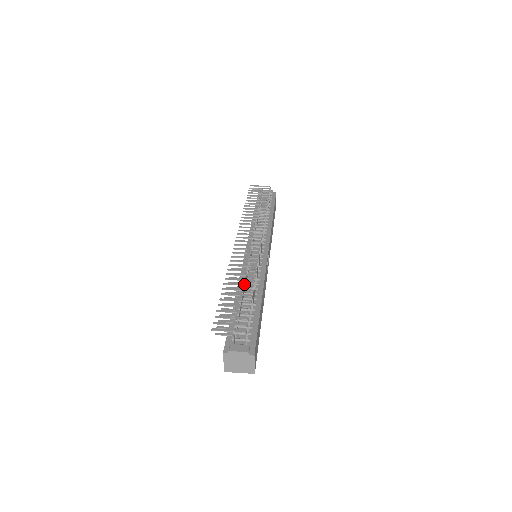
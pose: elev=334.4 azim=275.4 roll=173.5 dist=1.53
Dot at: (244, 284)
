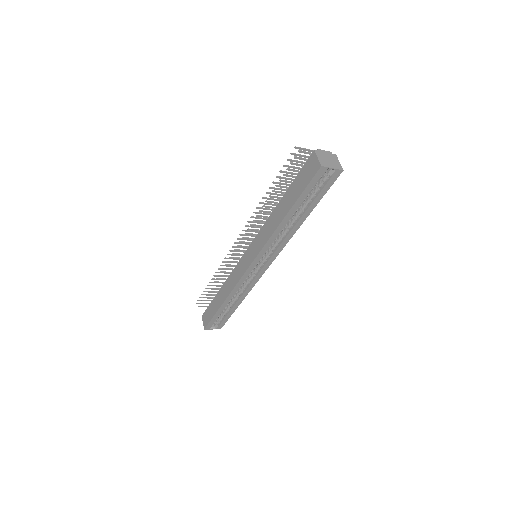
Dot at: (281, 195)
